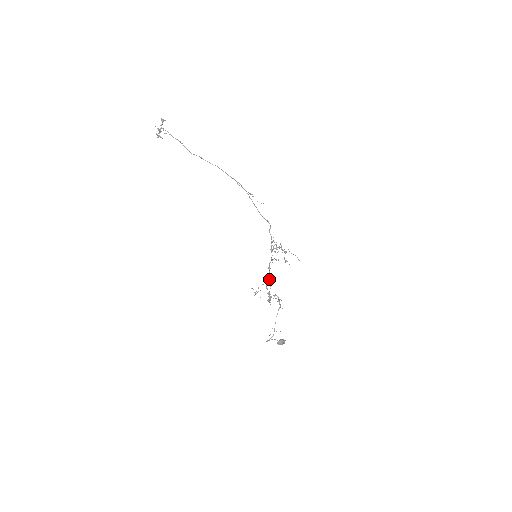
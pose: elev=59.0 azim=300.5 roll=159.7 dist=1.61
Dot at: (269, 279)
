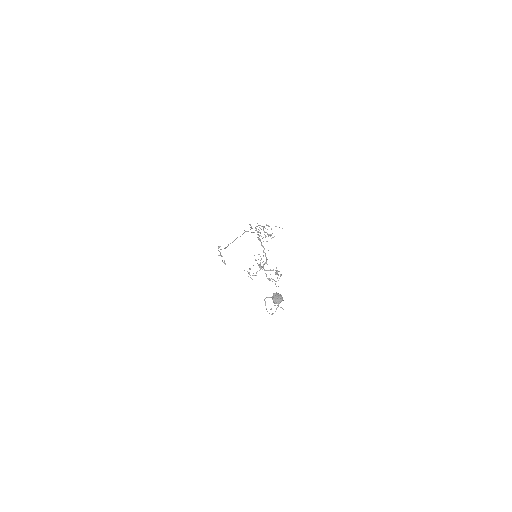
Dot at: (266, 262)
